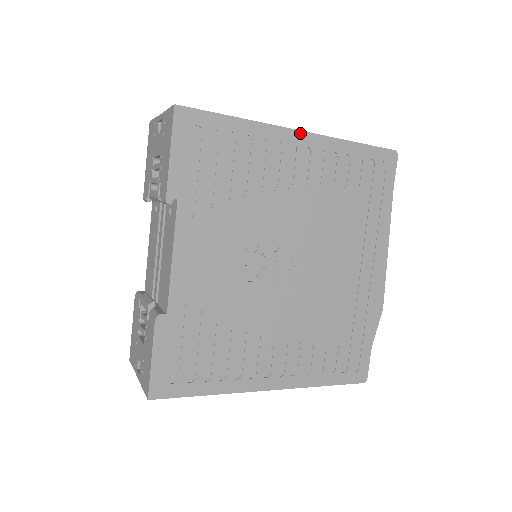
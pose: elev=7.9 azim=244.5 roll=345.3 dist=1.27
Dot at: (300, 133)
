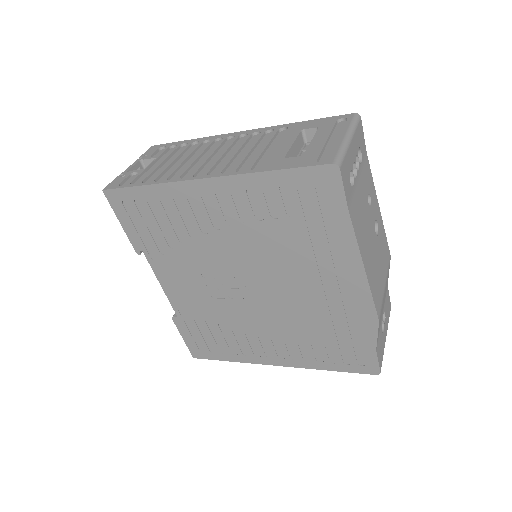
Dot at: (206, 180)
